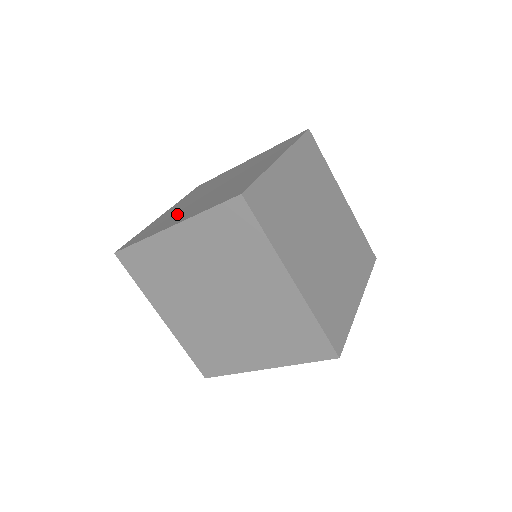
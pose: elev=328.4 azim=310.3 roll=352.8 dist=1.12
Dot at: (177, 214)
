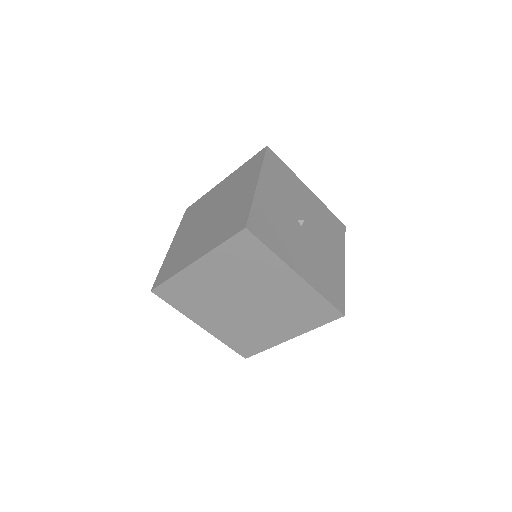
Dot at: (193, 221)
